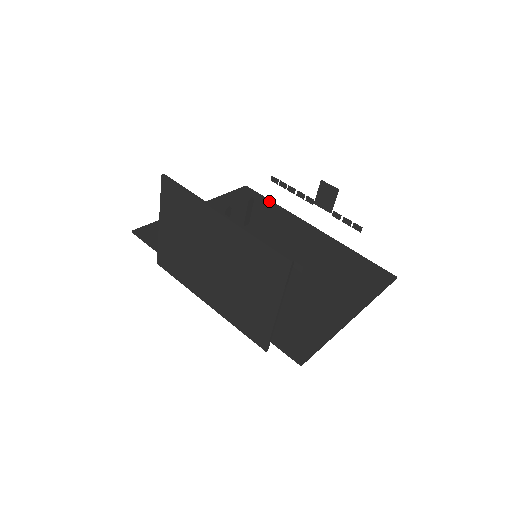
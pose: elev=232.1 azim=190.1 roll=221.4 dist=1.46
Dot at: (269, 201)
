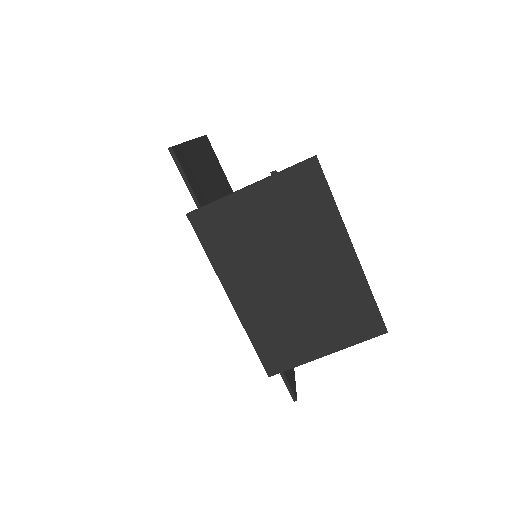
Dot at: occluded
